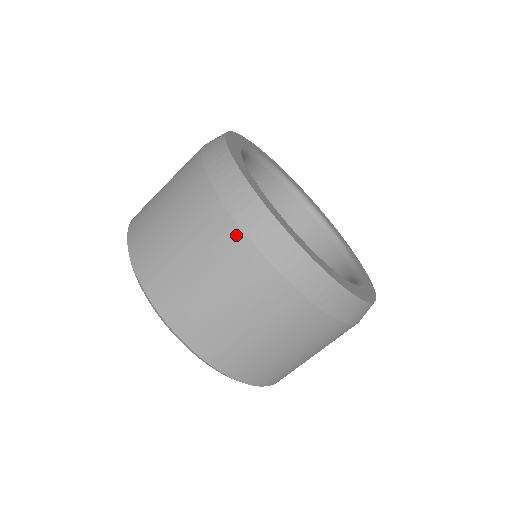
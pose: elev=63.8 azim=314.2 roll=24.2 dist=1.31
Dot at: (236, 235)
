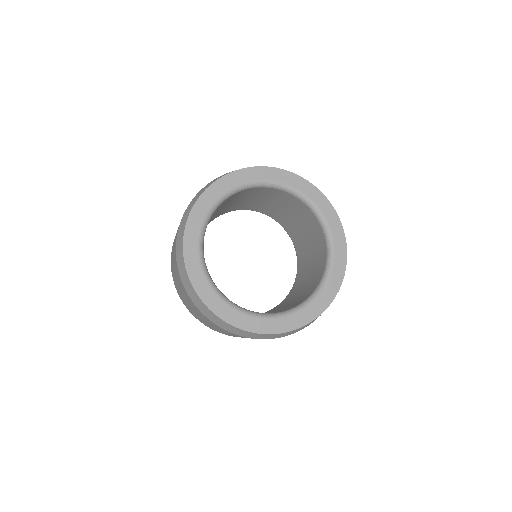
Dot at: (185, 291)
